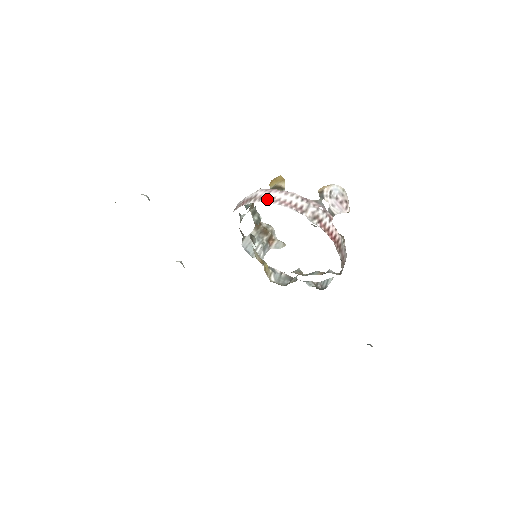
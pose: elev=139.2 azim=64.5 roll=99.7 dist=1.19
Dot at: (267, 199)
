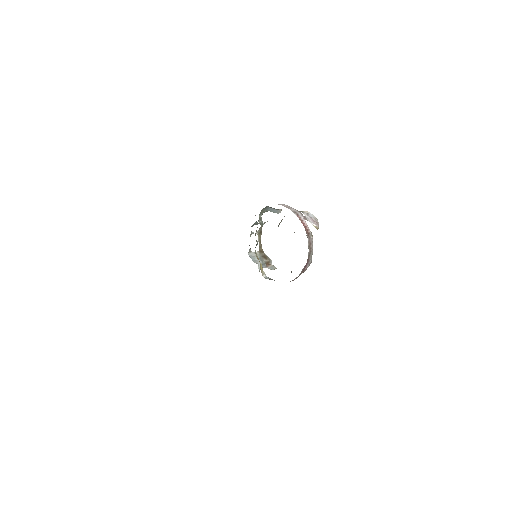
Dot at: occluded
